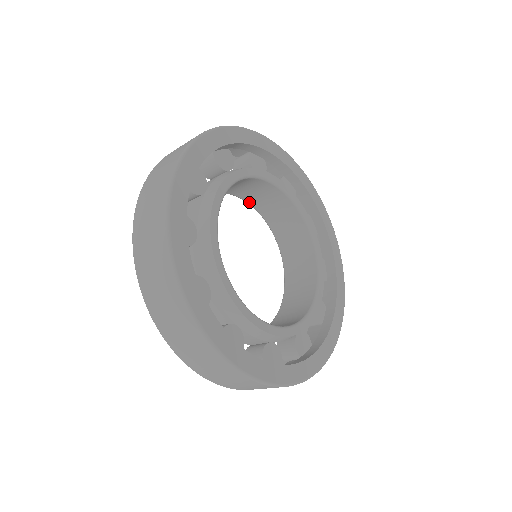
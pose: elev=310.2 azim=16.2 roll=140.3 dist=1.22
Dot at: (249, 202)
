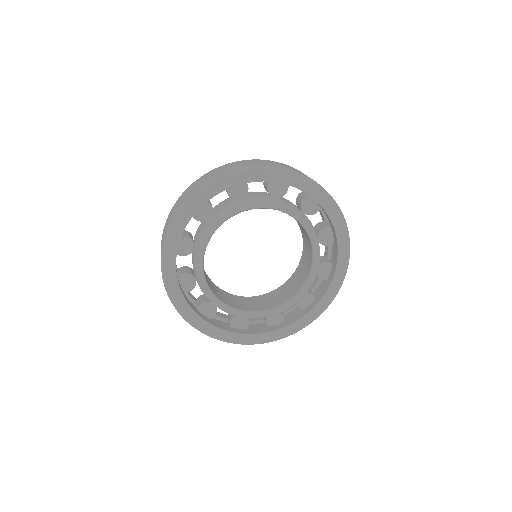
Dot at: occluded
